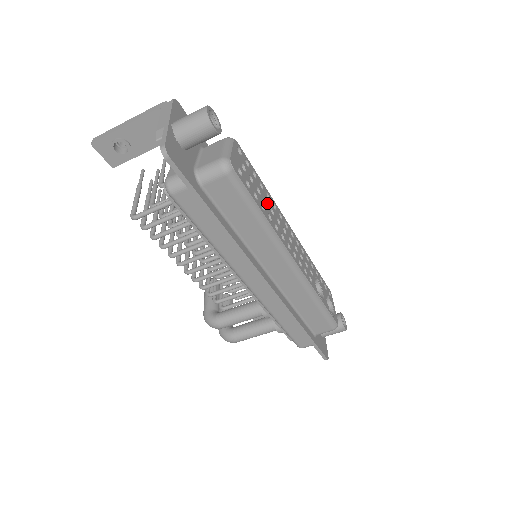
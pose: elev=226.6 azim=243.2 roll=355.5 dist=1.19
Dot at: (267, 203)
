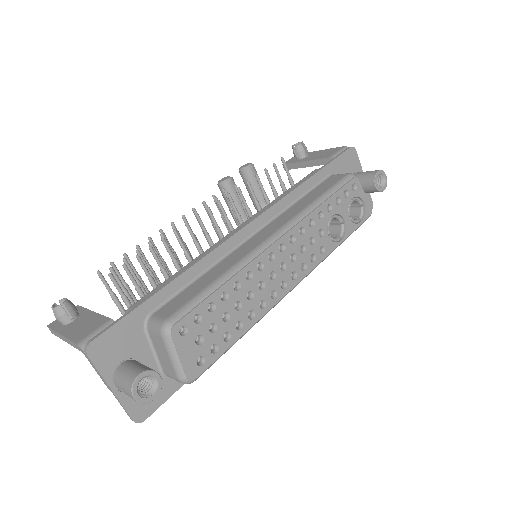
Dot at: (240, 302)
